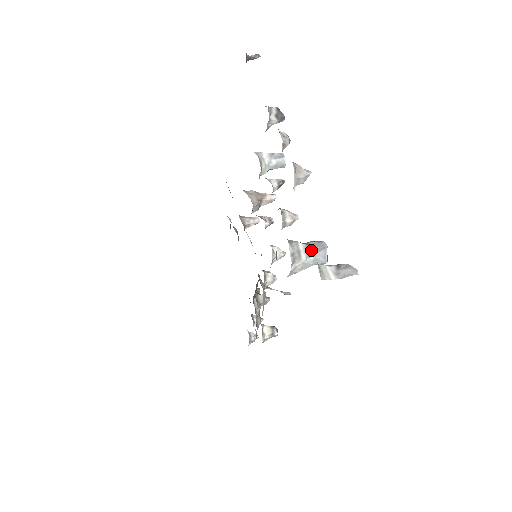
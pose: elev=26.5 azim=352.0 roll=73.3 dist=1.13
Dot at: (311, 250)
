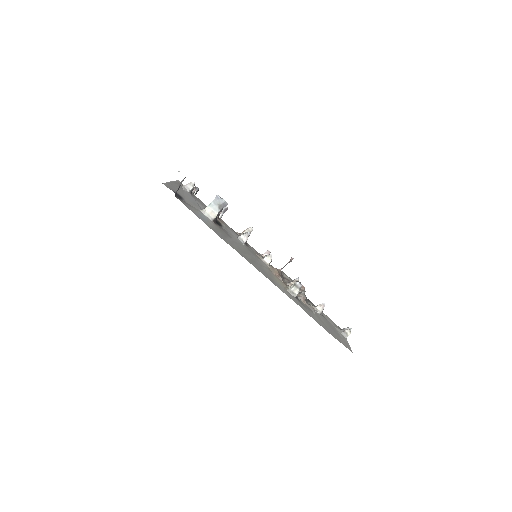
Dot at: (212, 202)
